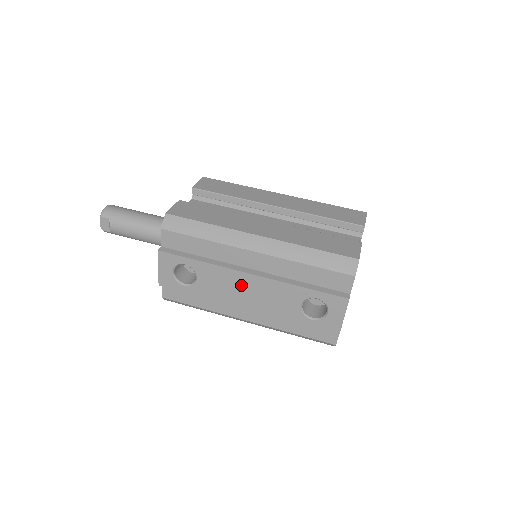
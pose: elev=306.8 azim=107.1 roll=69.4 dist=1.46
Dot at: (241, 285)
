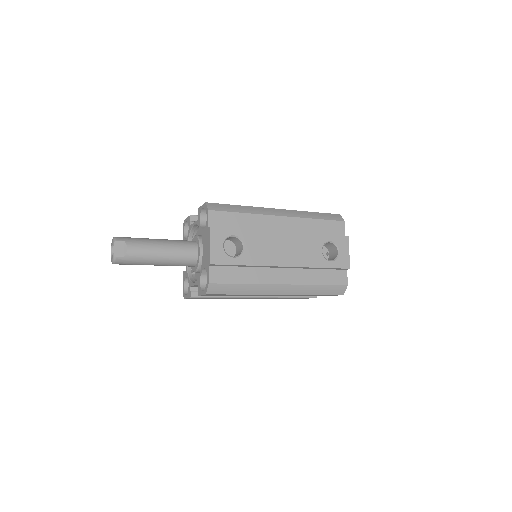
Dot at: (279, 244)
